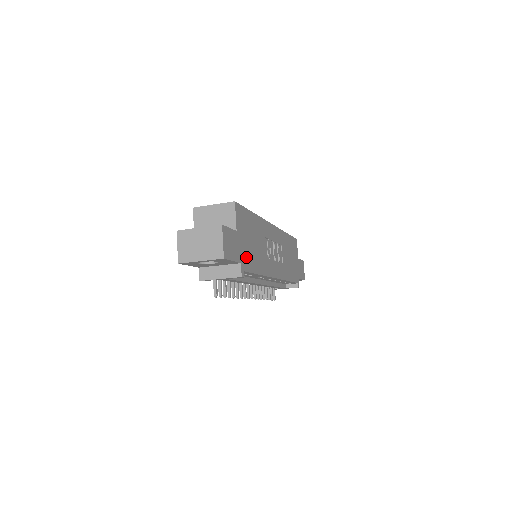
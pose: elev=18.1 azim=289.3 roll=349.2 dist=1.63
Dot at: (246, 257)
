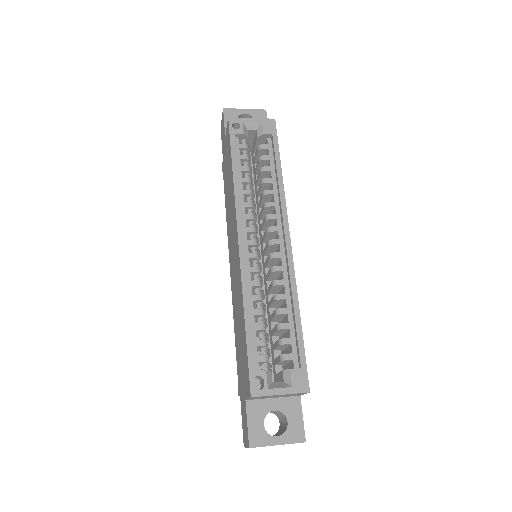
Dot at: occluded
